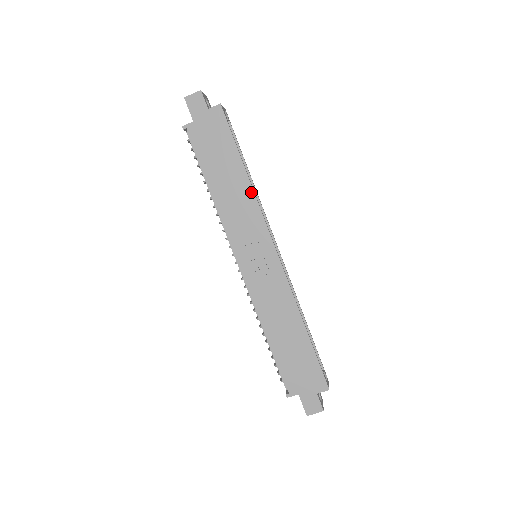
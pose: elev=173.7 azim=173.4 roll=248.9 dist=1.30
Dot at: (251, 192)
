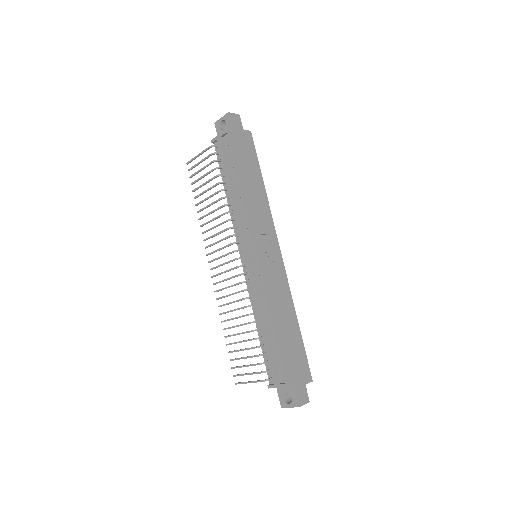
Dot at: (267, 201)
